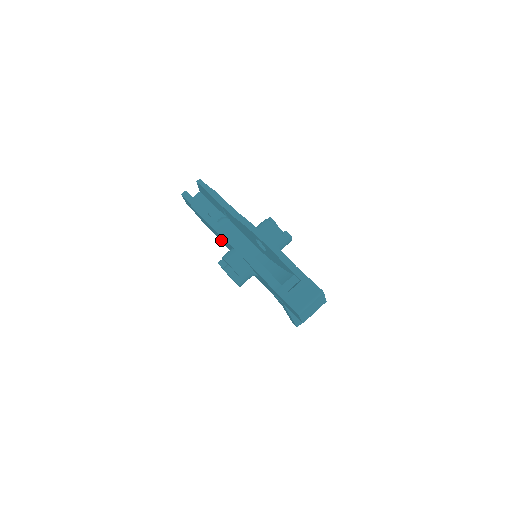
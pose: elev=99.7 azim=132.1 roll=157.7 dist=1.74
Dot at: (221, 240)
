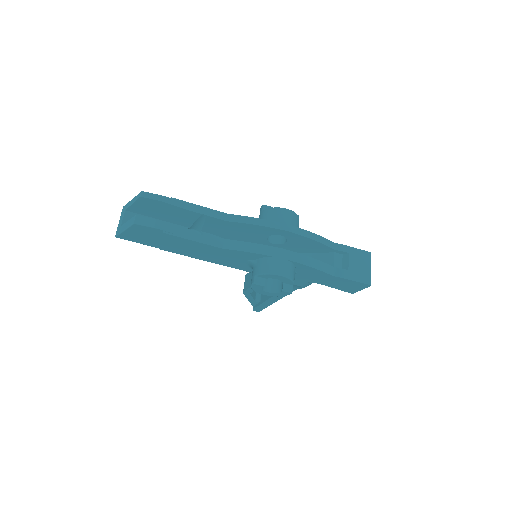
Dot at: (213, 258)
